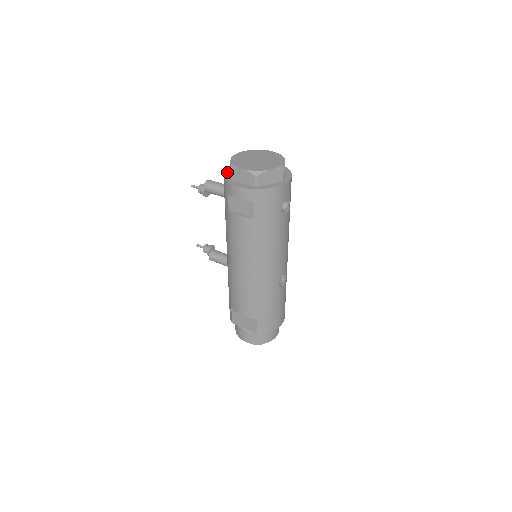
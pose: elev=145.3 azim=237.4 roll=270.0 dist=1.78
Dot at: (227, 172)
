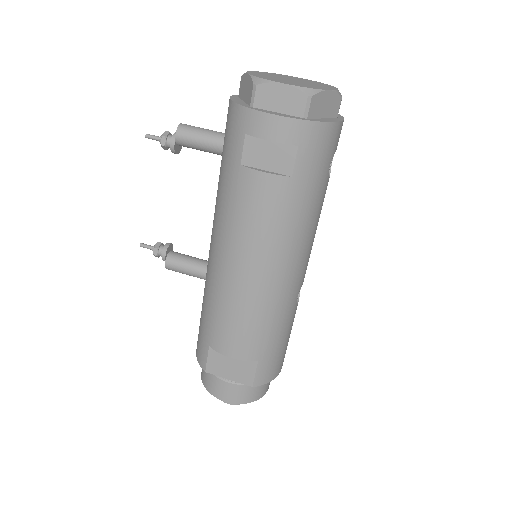
Dot at: (236, 99)
